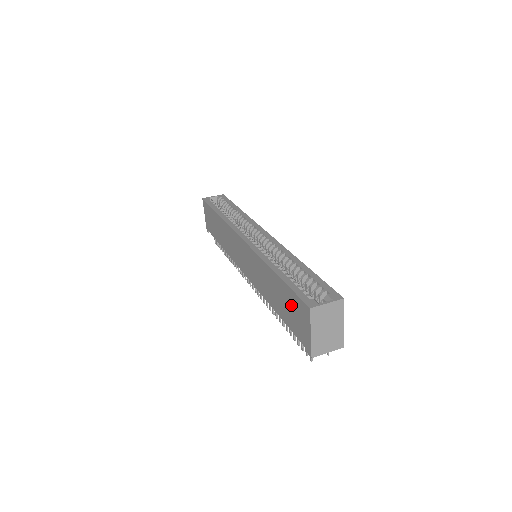
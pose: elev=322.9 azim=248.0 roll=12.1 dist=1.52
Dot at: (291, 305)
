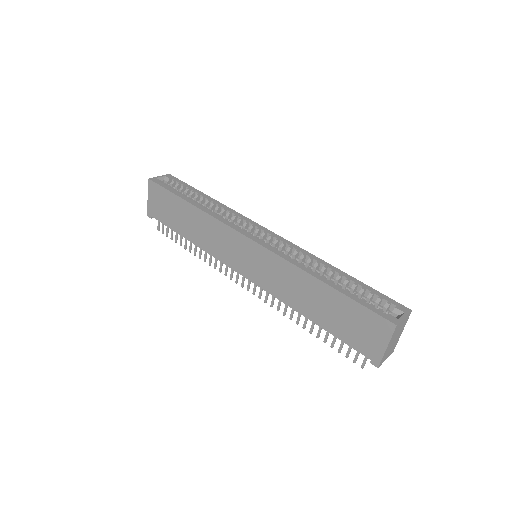
Dot at: (353, 318)
